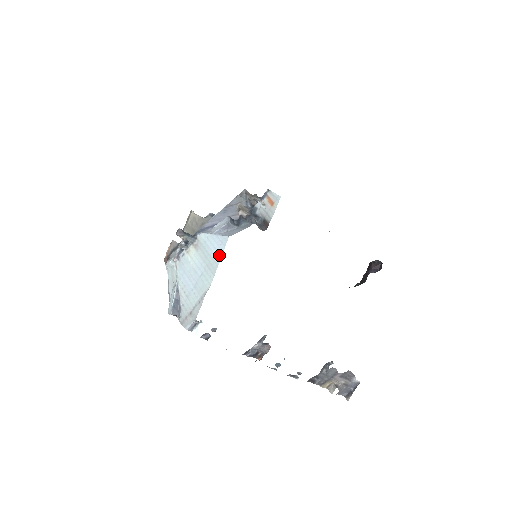
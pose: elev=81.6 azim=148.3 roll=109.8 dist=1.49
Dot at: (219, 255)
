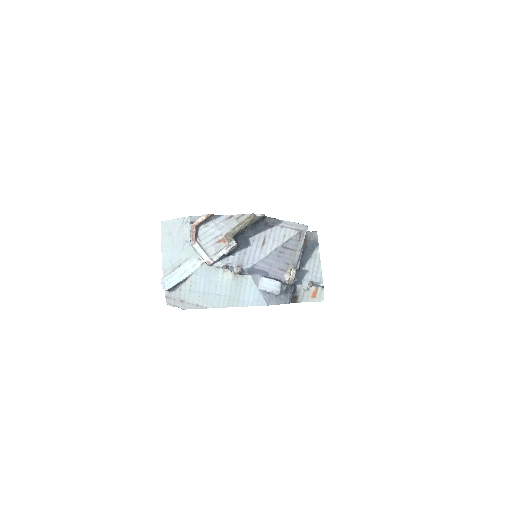
Dot at: (247, 304)
